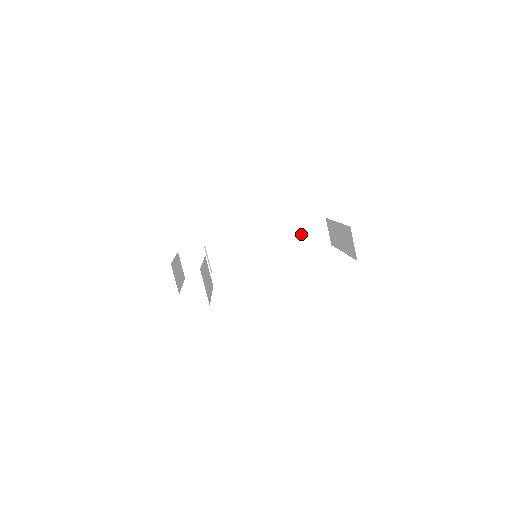
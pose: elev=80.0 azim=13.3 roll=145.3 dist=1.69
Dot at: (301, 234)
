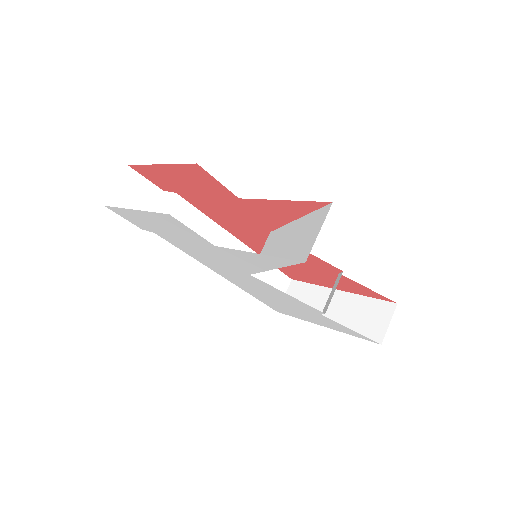
Dot at: (265, 275)
